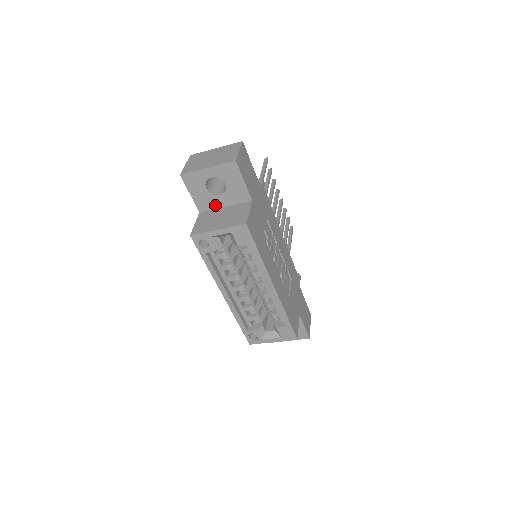
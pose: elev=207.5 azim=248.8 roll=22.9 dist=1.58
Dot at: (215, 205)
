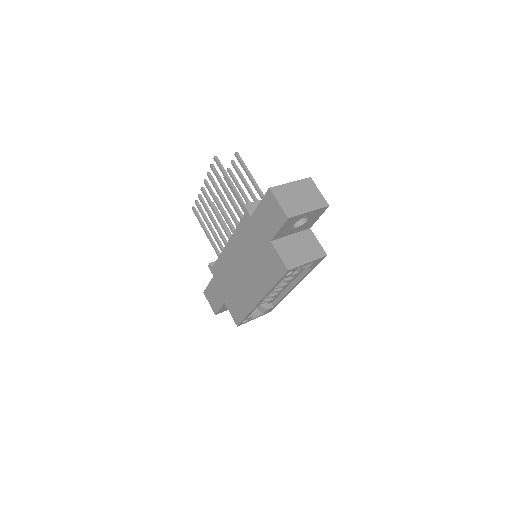
Dot at: (286, 235)
